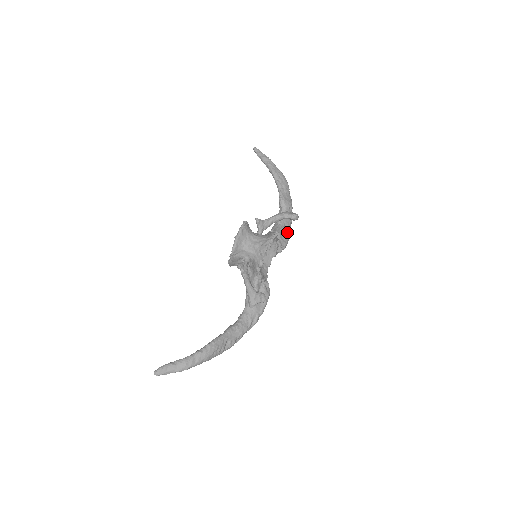
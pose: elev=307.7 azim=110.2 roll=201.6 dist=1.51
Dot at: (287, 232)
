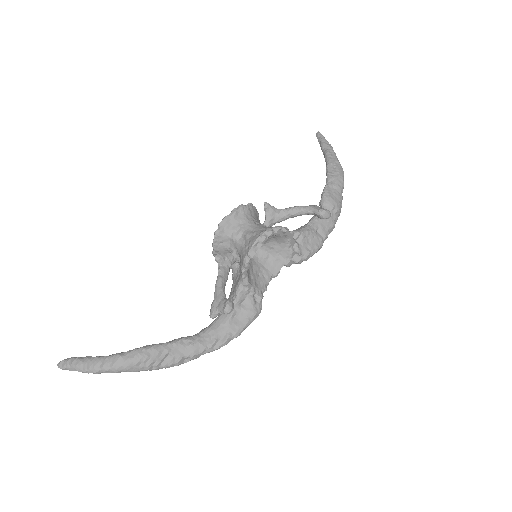
Dot at: (318, 239)
